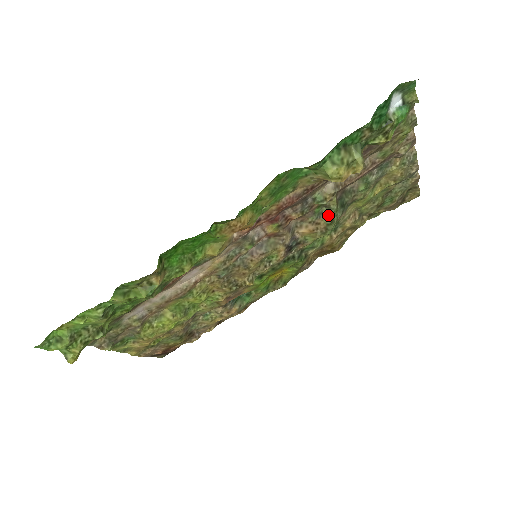
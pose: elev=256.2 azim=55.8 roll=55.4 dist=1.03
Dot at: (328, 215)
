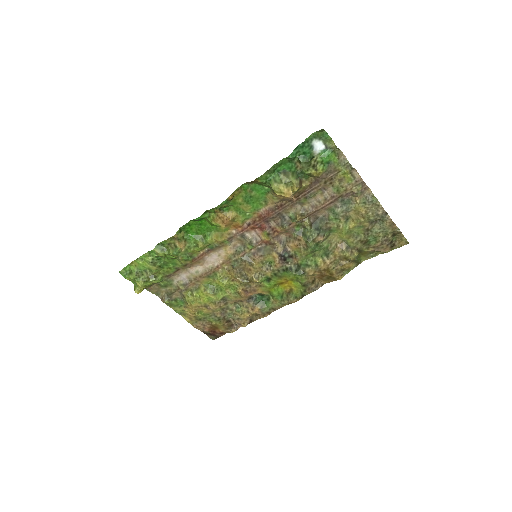
Dot at: (305, 234)
